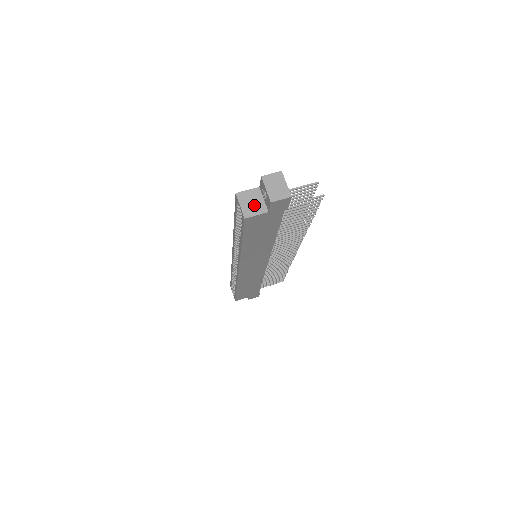
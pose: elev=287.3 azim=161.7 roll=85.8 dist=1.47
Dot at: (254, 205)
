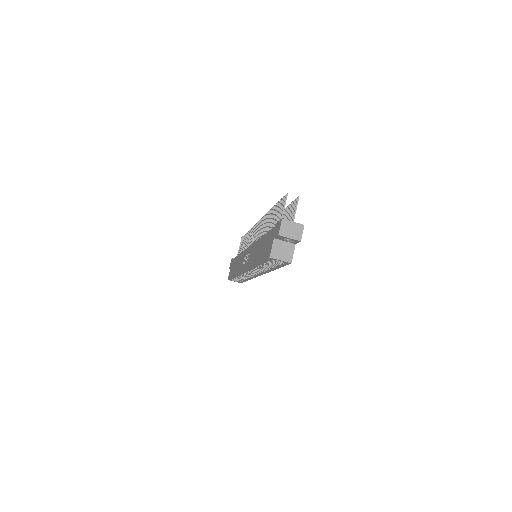
Dot at: (285, 251)
